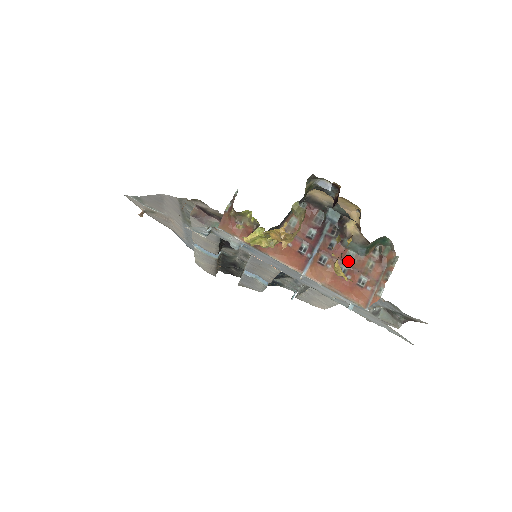
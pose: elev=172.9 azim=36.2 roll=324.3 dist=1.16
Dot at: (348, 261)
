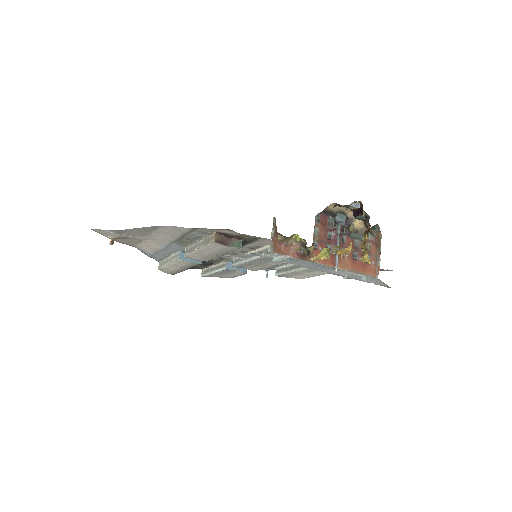
Dot at: (356, 248)
